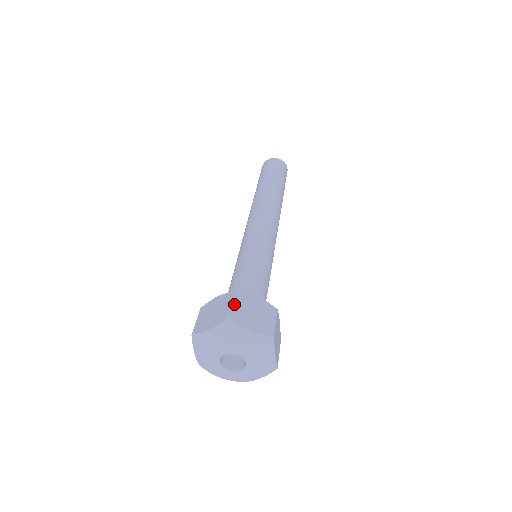
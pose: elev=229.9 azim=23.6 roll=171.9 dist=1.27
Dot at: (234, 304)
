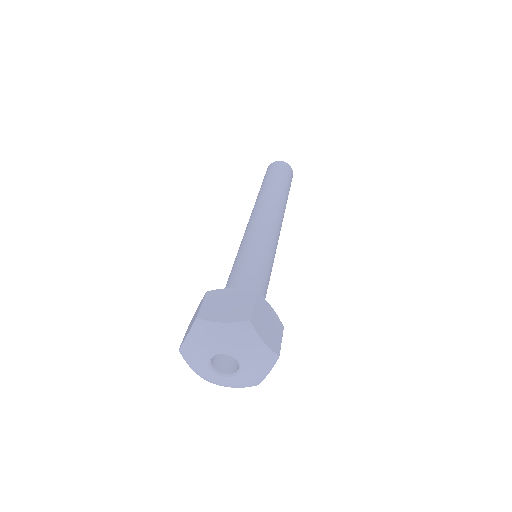
Dot at: (204, 303)
